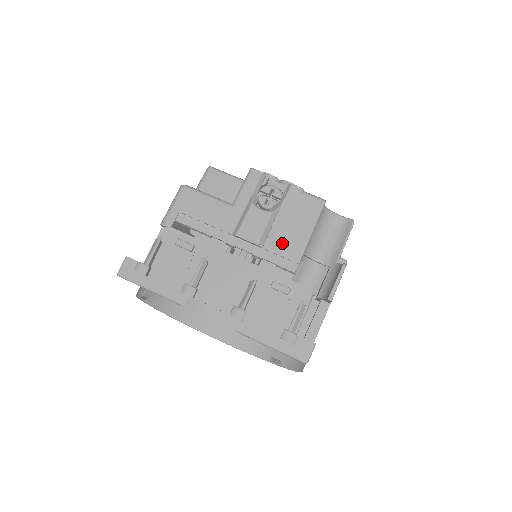
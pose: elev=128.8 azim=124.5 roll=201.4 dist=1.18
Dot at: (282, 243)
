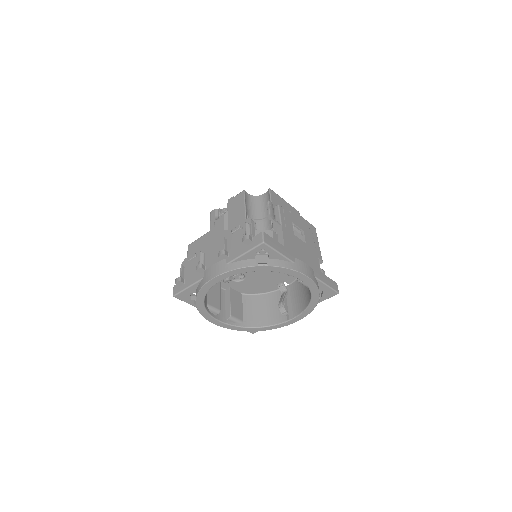
Dot at: (235, 220)
